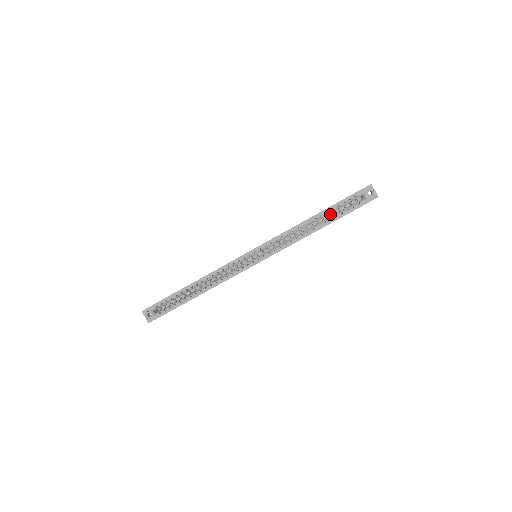
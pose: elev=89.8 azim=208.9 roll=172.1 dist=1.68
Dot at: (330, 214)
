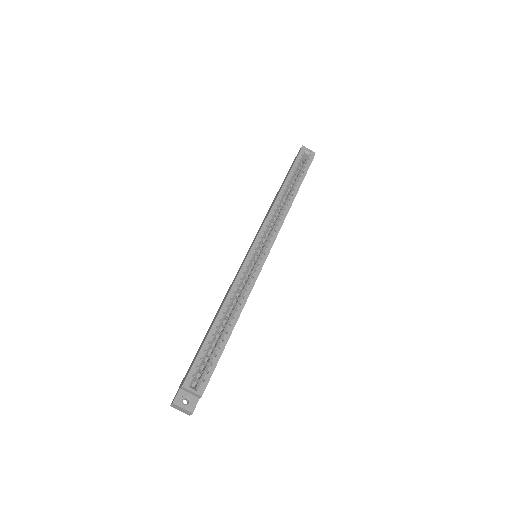
Dot at: occluded
